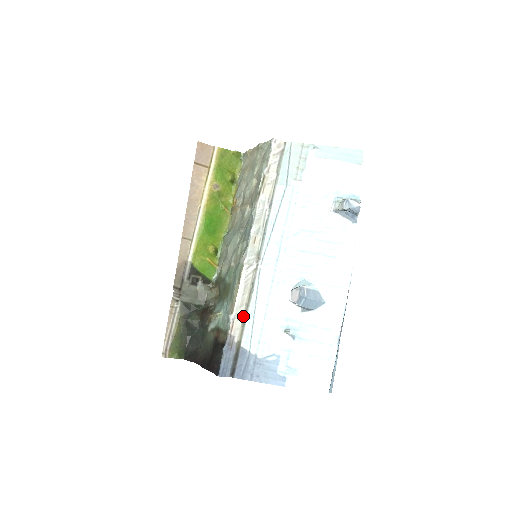
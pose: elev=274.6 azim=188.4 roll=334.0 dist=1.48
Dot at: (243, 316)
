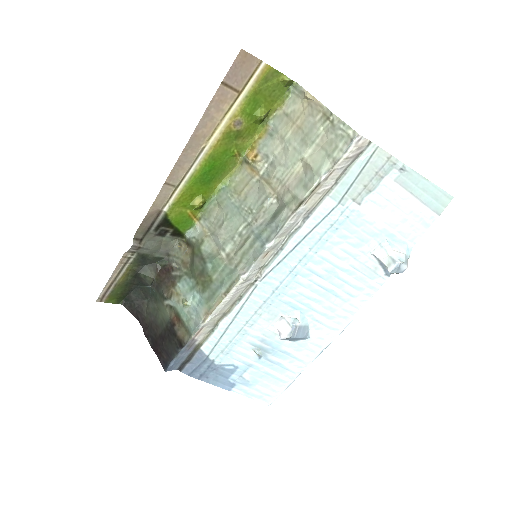
Dot at: (215, 323)
